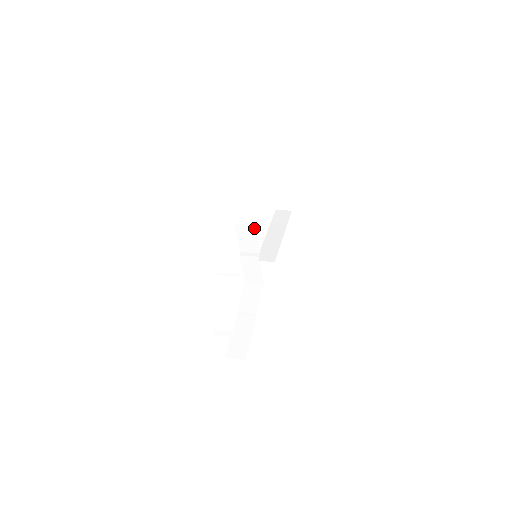
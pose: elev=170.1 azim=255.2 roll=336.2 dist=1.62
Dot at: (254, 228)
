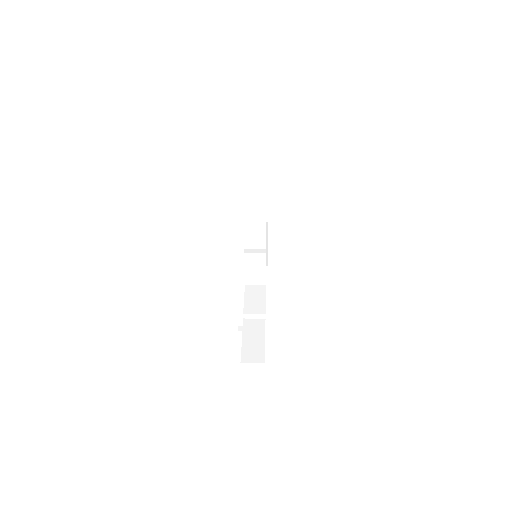
Dot at: (265, 219)
